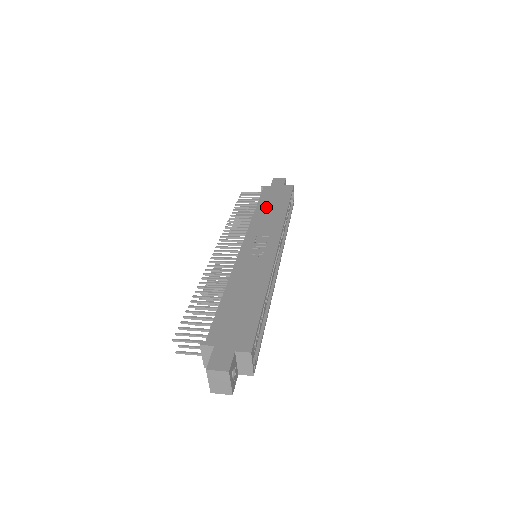
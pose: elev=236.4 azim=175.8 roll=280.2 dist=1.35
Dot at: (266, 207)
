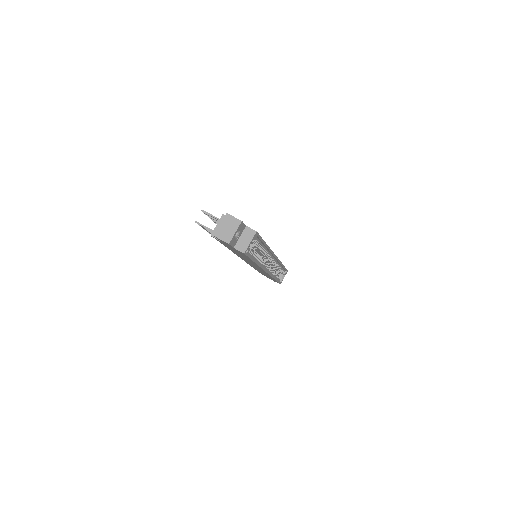
Dot at: occluded
